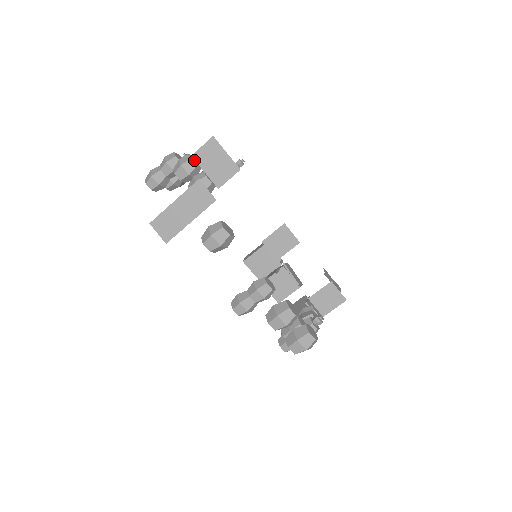
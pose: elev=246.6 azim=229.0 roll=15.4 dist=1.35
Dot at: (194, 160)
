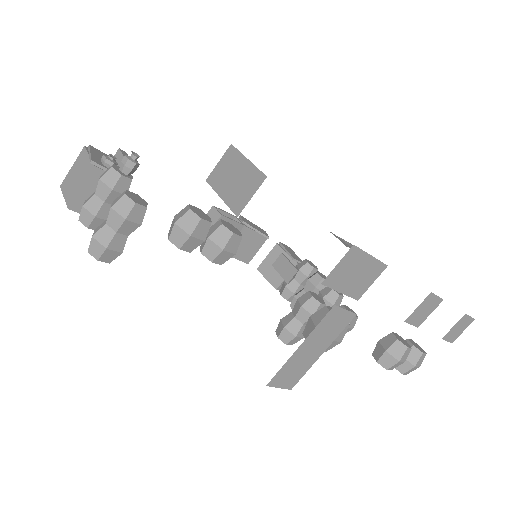
Dot at: (200, 215)
